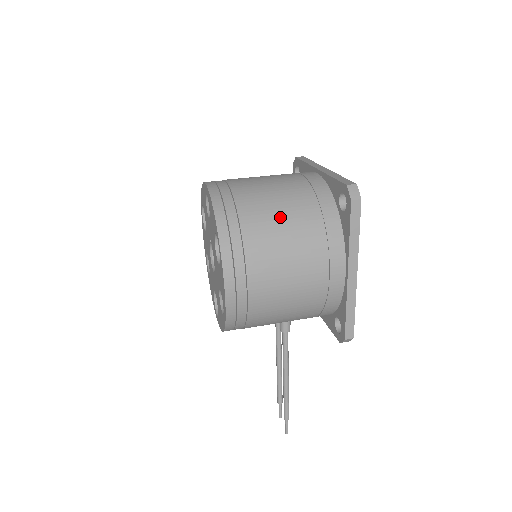
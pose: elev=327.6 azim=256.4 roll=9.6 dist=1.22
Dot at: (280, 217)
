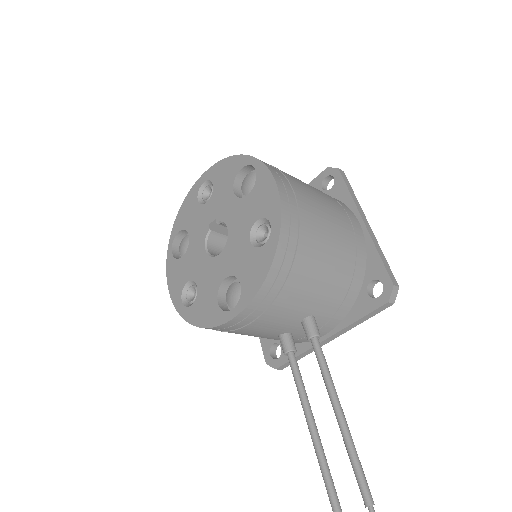
Dot at: occluded
